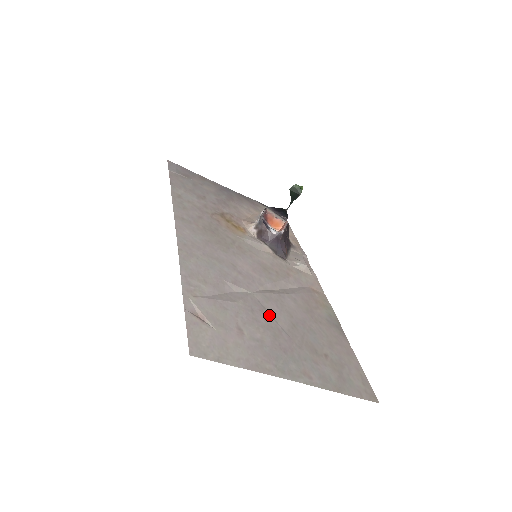
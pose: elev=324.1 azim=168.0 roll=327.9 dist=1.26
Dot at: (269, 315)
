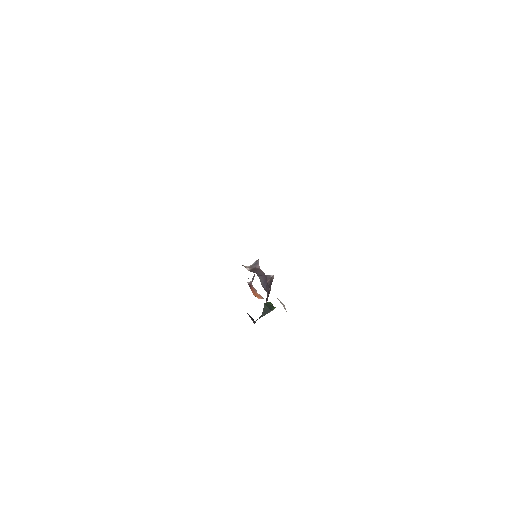
Dot at: occluded
